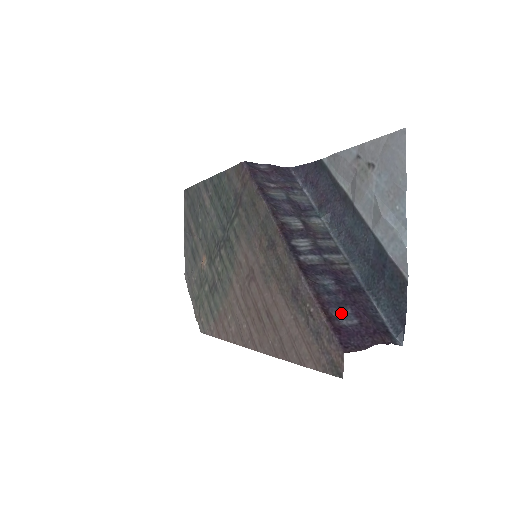
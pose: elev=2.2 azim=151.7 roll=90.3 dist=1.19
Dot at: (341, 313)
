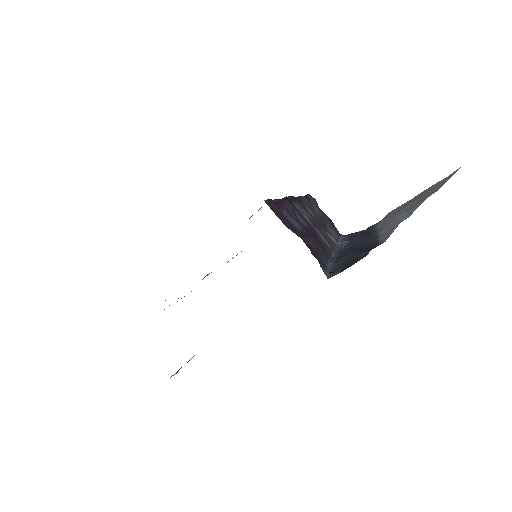
Dot at: (291, 218)
